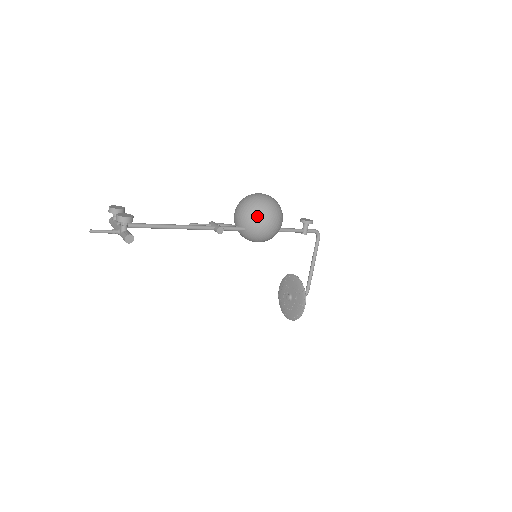
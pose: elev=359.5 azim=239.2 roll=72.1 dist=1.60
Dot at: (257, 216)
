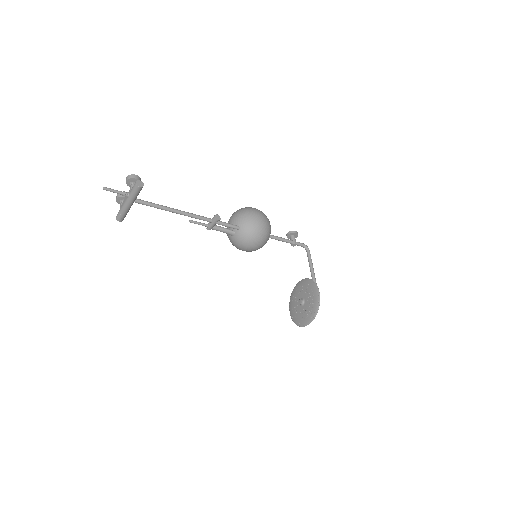
Dot at: (247, 212)
